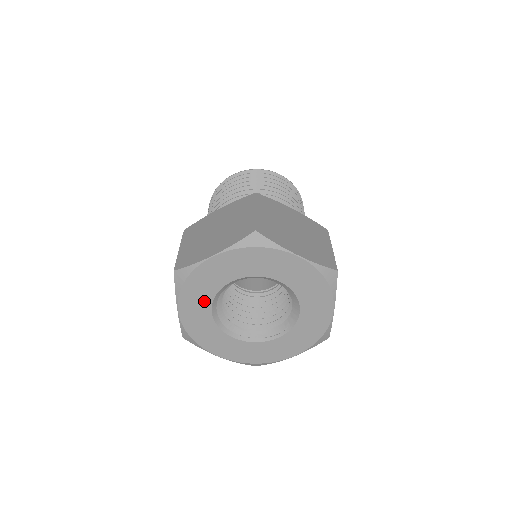
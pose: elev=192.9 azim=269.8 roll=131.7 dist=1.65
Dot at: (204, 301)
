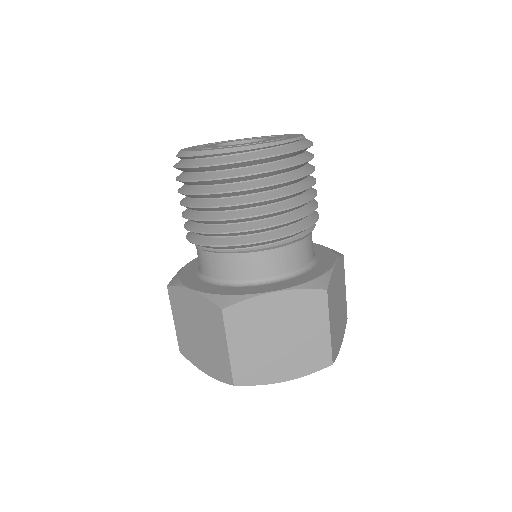
Dot at: occluded
